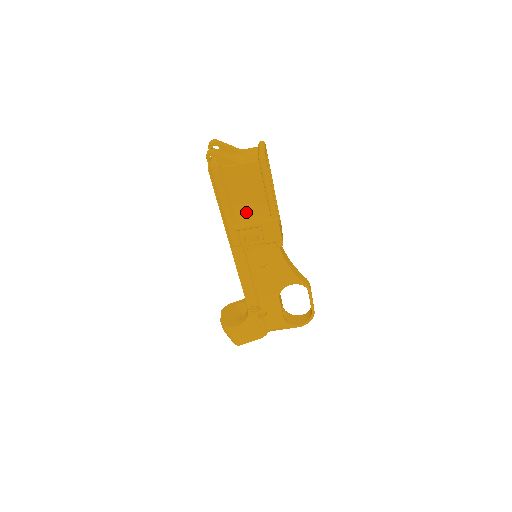
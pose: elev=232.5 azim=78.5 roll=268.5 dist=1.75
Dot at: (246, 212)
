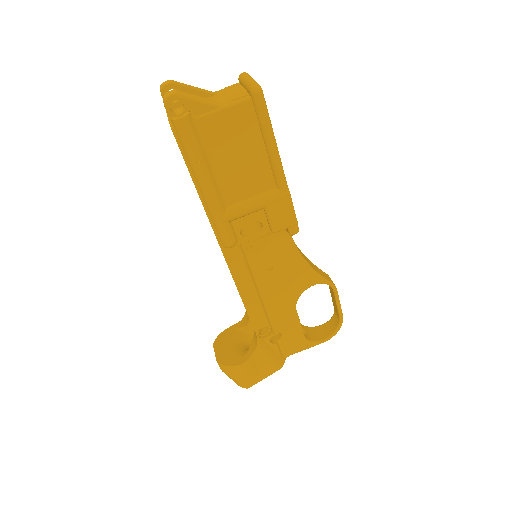
Dot at: (239, 189)
